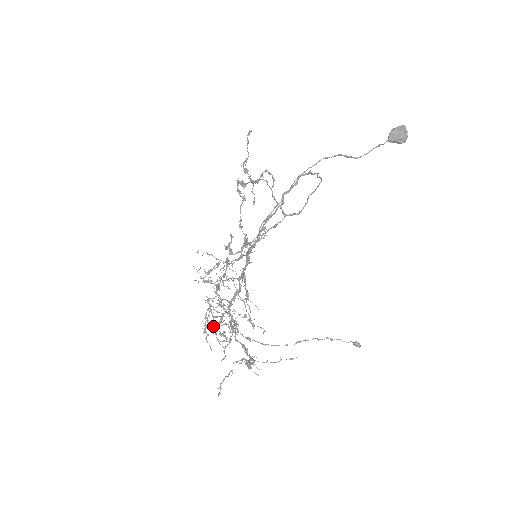
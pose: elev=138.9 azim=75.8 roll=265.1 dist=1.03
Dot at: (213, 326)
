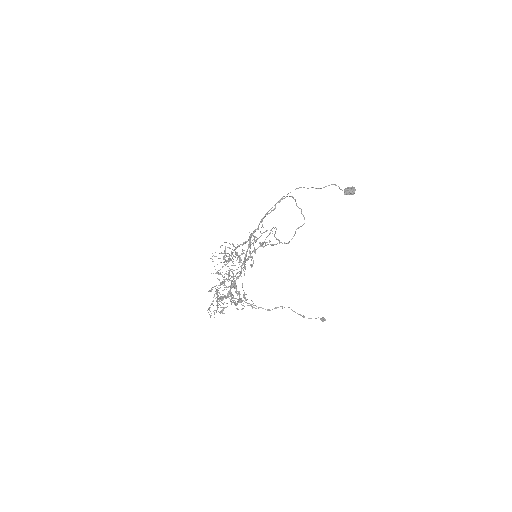
Dot at: occluded
